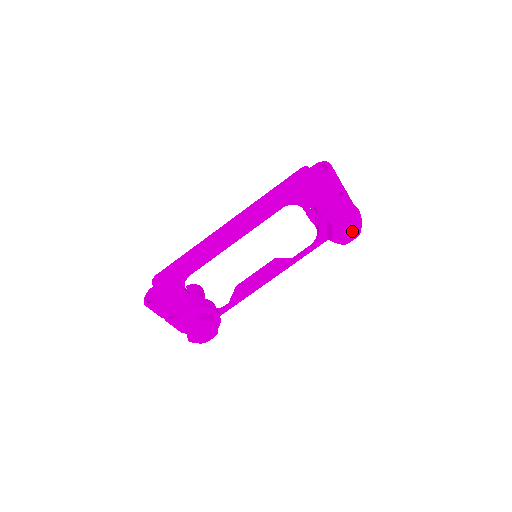
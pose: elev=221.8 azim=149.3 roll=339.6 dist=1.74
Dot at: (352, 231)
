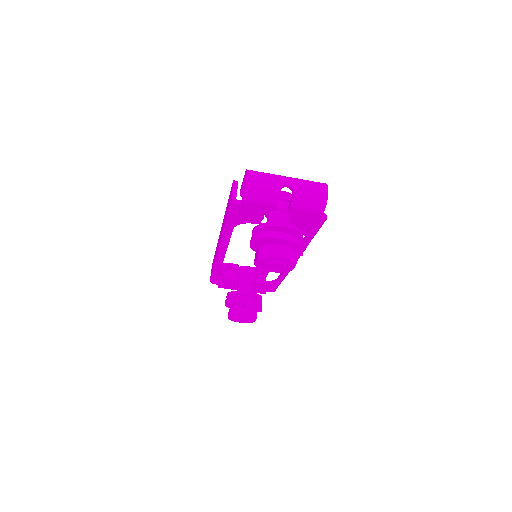
Dot at: (280, 265)
